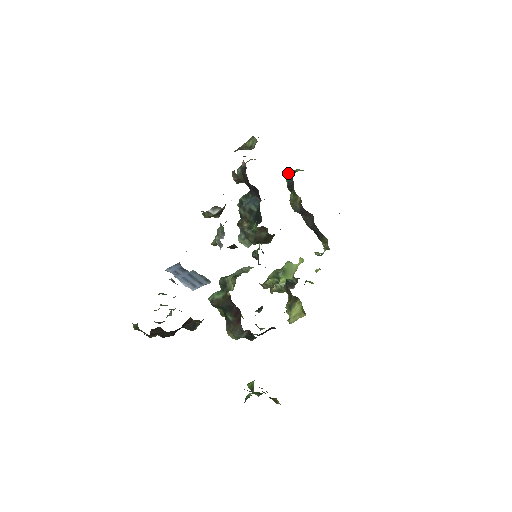
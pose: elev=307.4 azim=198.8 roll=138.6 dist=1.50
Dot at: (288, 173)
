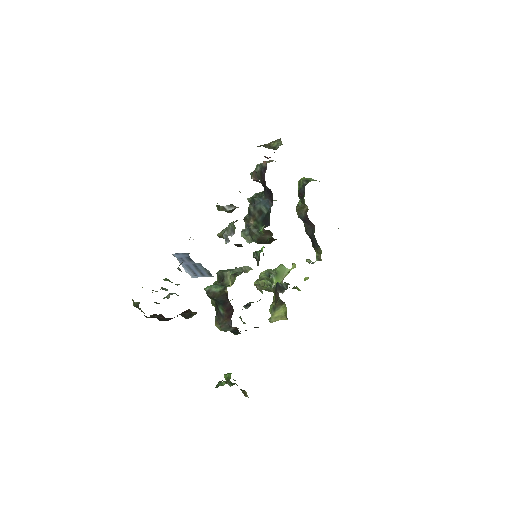
Dot at: (302, 180)
